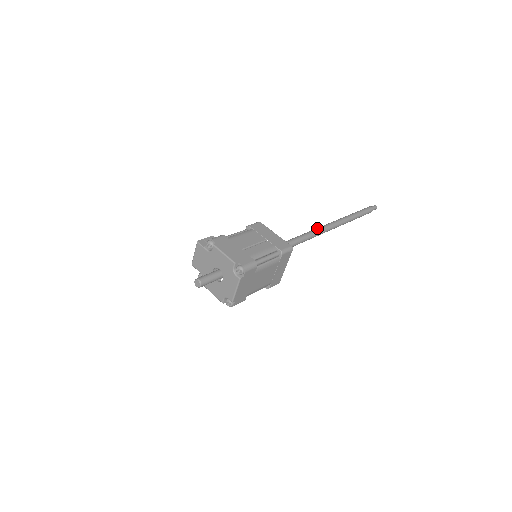
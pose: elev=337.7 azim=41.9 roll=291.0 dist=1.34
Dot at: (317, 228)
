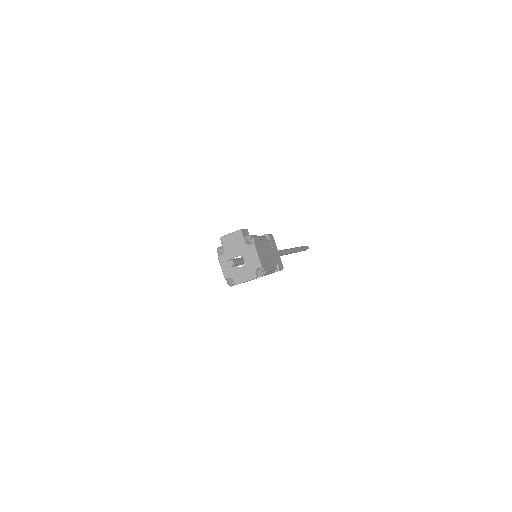
Dot at: (284, 250)
